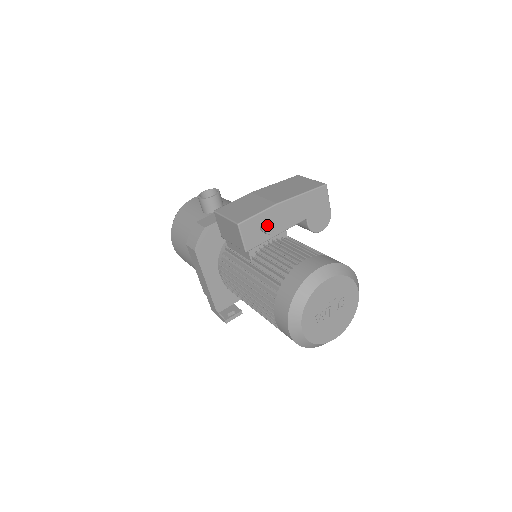
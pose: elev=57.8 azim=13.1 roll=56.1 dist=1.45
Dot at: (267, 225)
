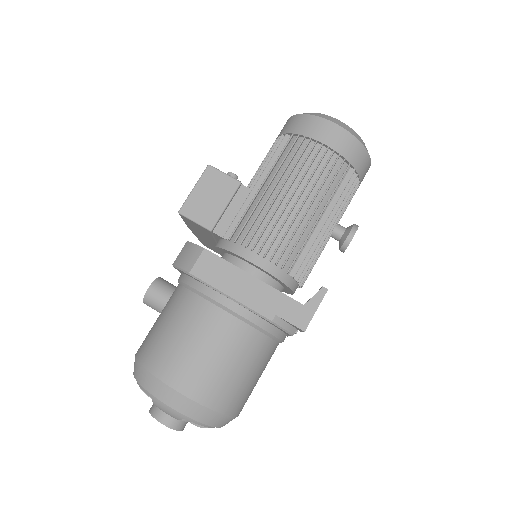
Dot at: occluded
